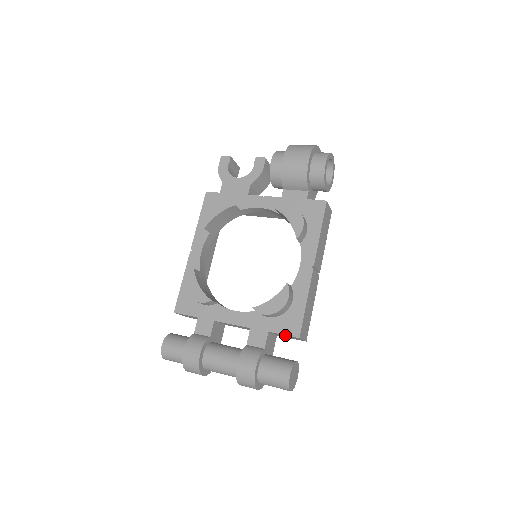
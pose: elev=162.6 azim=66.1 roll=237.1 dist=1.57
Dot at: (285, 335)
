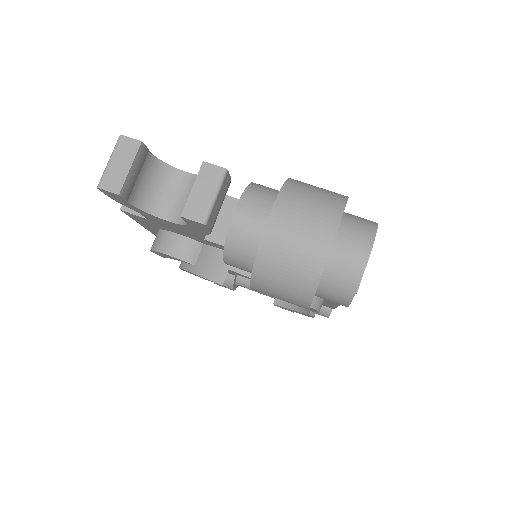
Dot at: occluded
